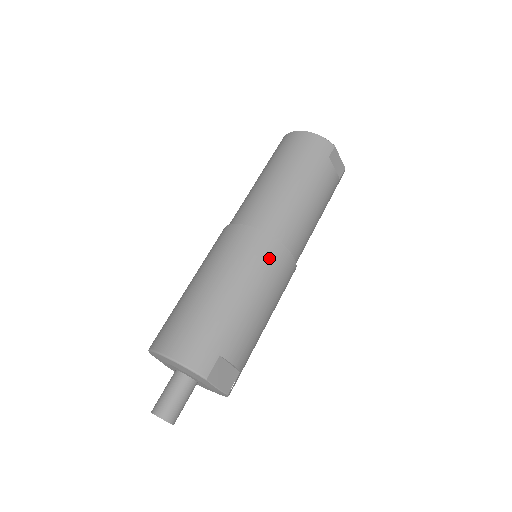
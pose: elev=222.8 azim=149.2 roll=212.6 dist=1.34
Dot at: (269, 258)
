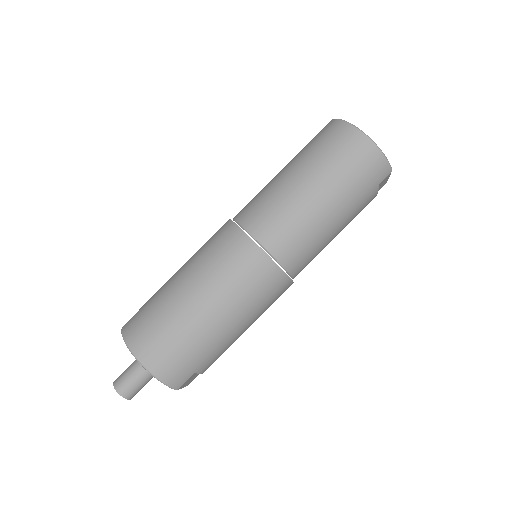
Dot at: (272, 291)
